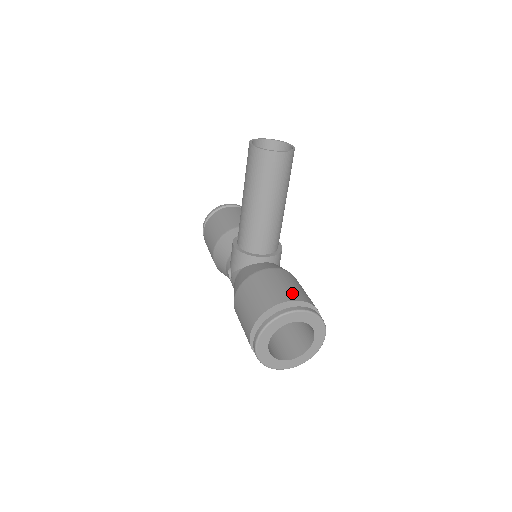
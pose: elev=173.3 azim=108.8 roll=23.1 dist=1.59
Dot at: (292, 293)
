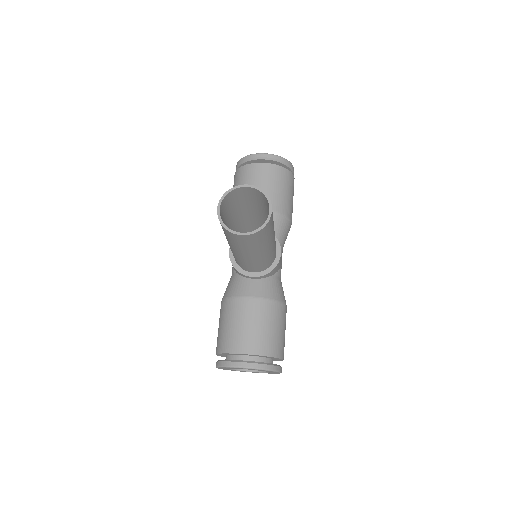
Dot at: (251, 343)
